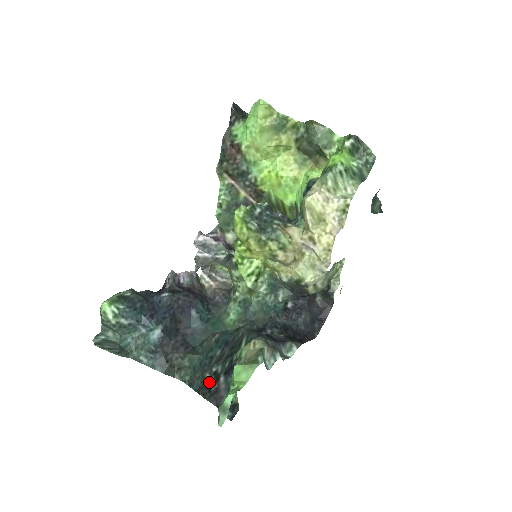
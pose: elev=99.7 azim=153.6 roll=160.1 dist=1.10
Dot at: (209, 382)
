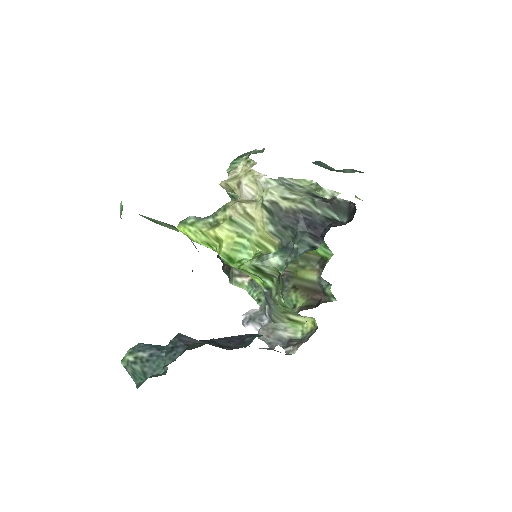
Dot at: occluded
